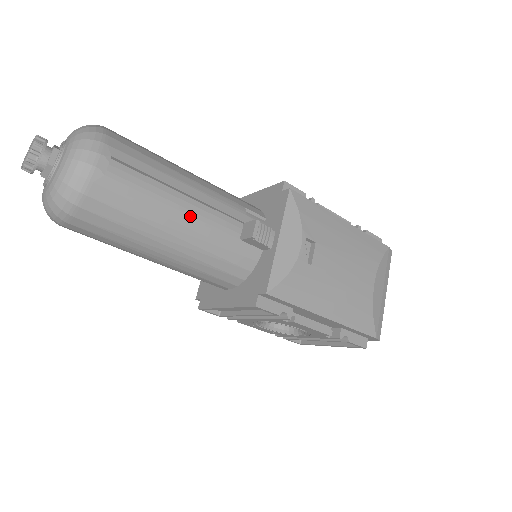
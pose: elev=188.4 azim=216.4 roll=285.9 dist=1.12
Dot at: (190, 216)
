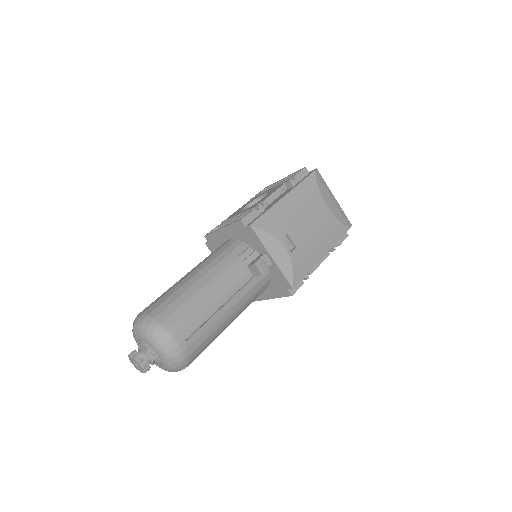
Dot at: (228, 302)
